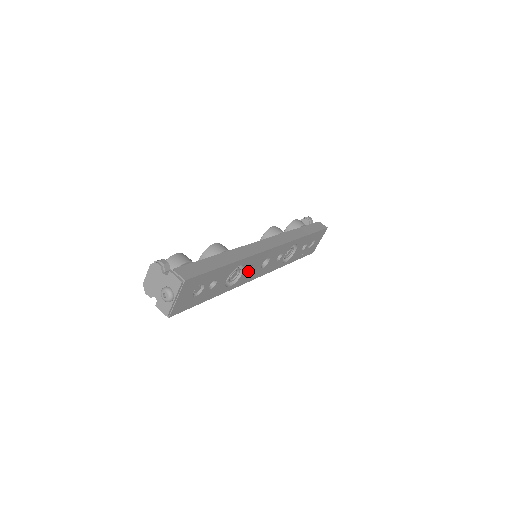
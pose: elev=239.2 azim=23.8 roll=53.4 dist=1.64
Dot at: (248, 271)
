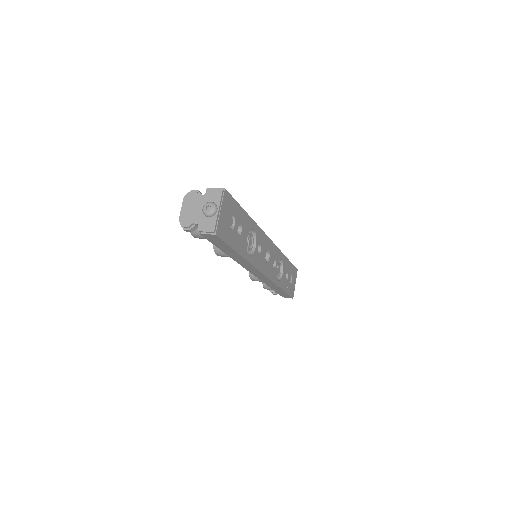
Dot at: (258, 253)
